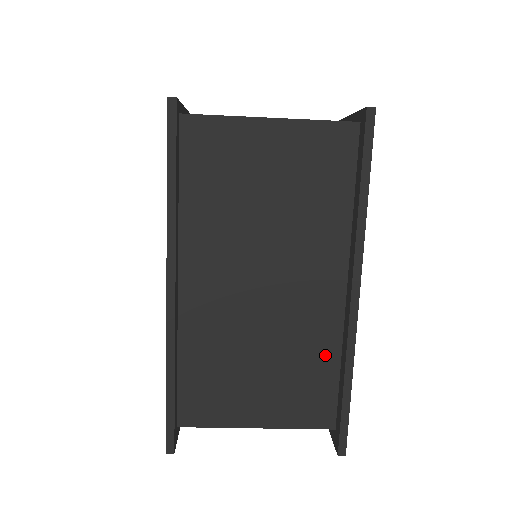
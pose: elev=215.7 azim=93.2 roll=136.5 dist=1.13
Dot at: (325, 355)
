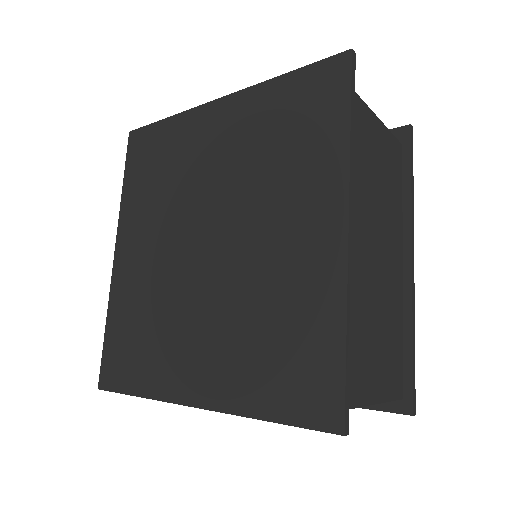
Dot at: occluded
